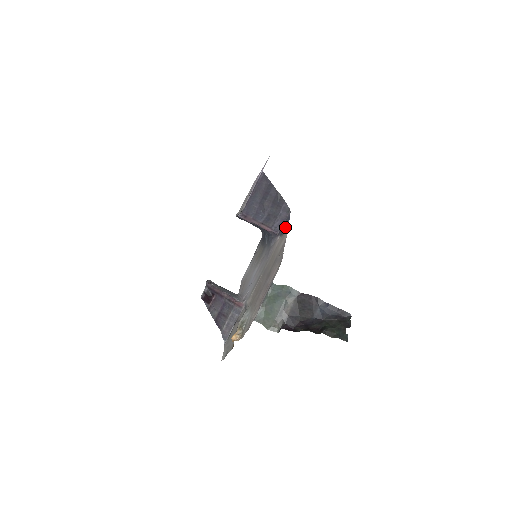
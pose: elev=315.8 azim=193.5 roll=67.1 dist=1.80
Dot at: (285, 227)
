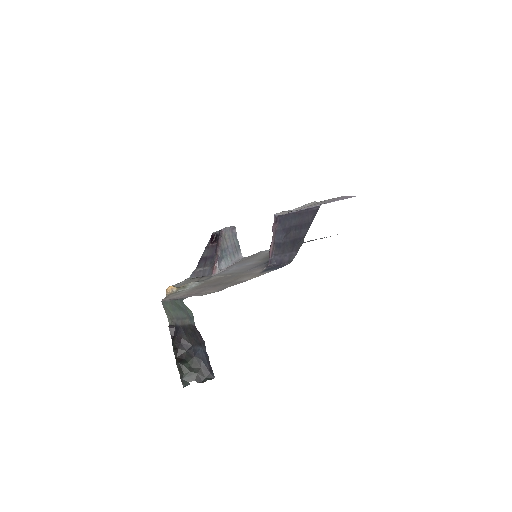
Dot at: (270, 269)
